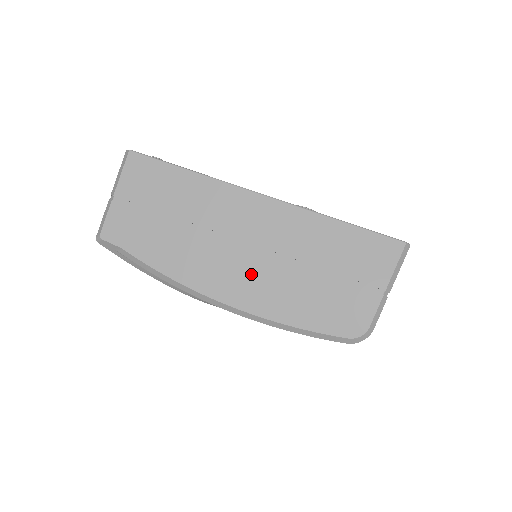
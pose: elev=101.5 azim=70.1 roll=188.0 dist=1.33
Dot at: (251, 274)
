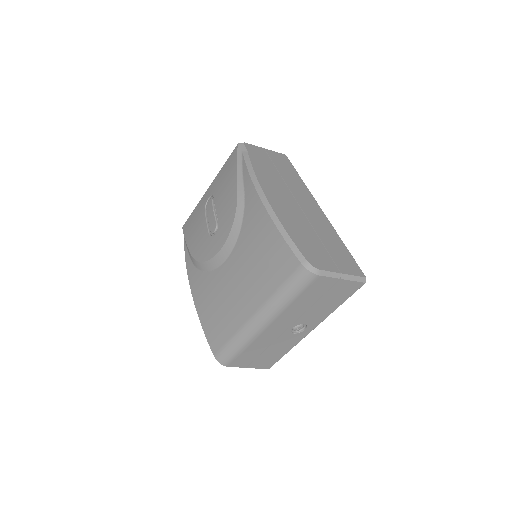
Dot at: (289, 208)
